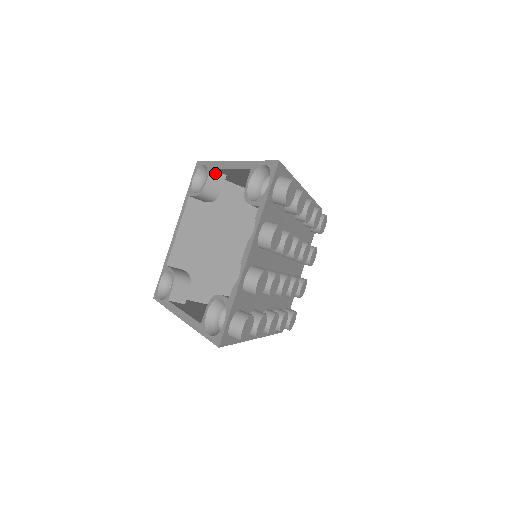
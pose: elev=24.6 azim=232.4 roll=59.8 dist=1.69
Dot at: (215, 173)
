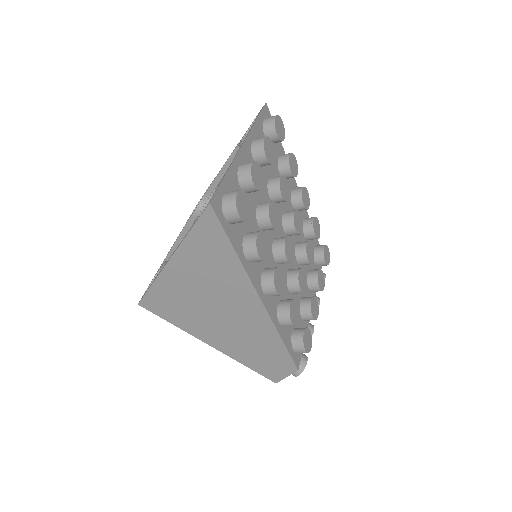
Dot at: occluded
